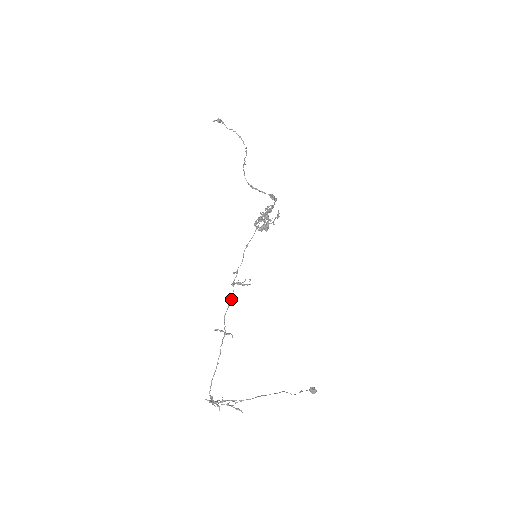
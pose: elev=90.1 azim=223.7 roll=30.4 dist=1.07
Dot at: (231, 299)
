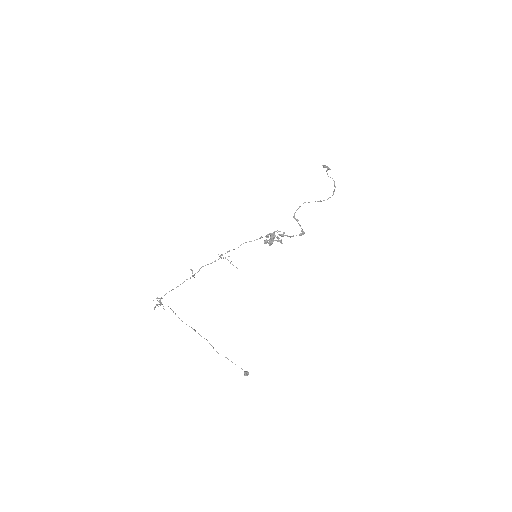
Dot at: occluded
